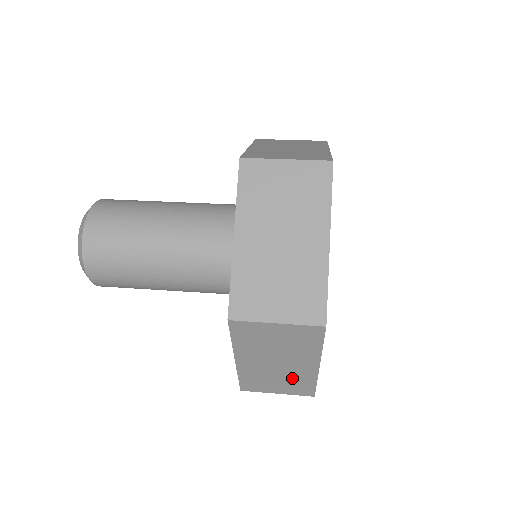
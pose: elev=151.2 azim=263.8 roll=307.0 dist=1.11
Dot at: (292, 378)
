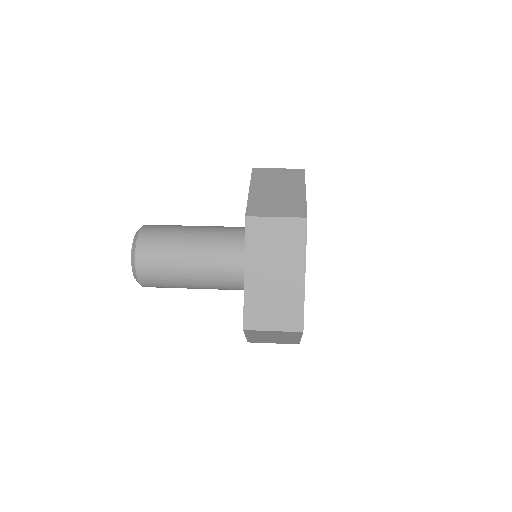
Dot at: (285, 299)
